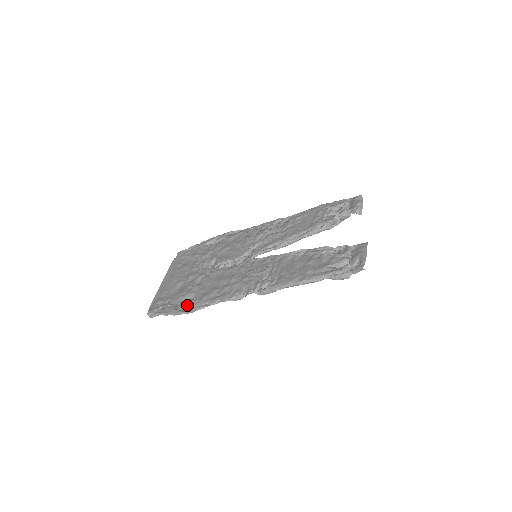
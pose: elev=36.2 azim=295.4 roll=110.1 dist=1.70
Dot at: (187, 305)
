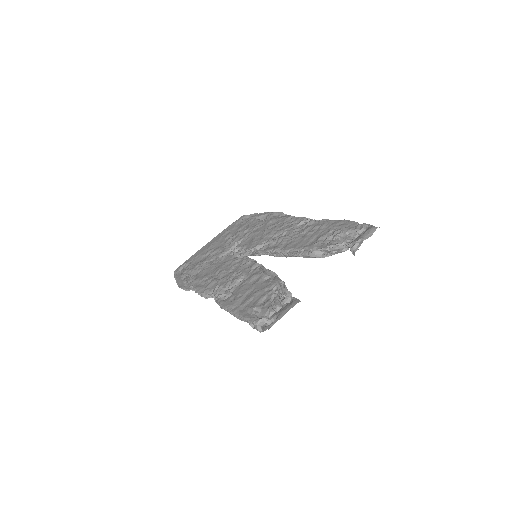
Dot at: (186, 280)
